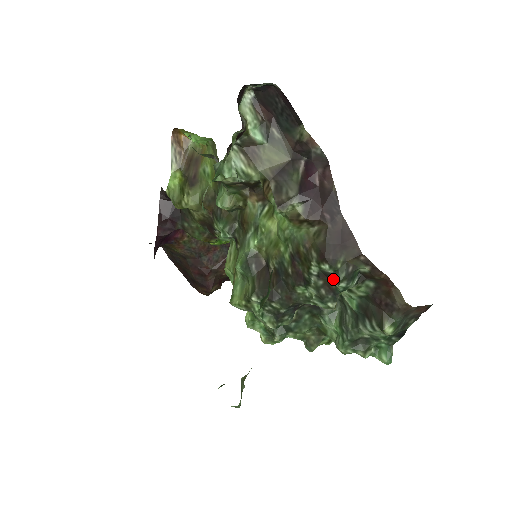
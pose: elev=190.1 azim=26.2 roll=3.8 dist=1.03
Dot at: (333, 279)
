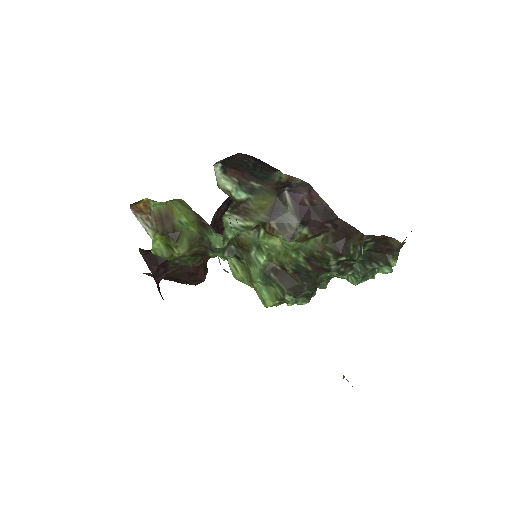
Dot at: (349, 261)
